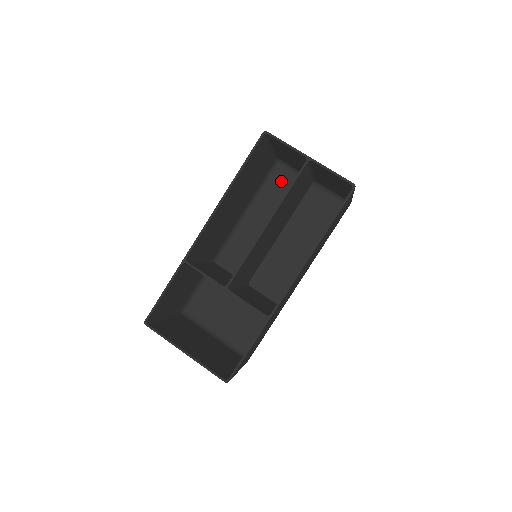
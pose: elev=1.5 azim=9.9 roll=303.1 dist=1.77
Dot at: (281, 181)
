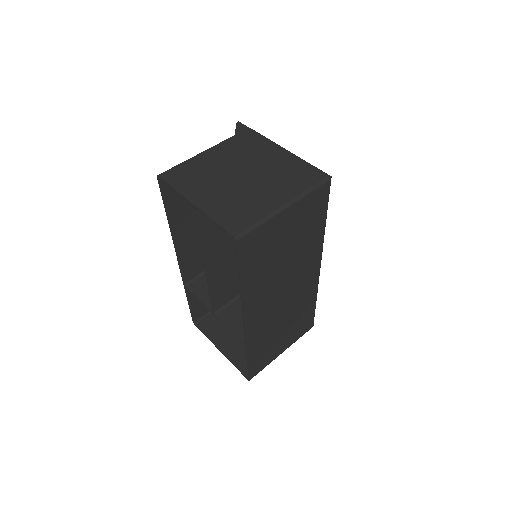
Dot at: occluded
